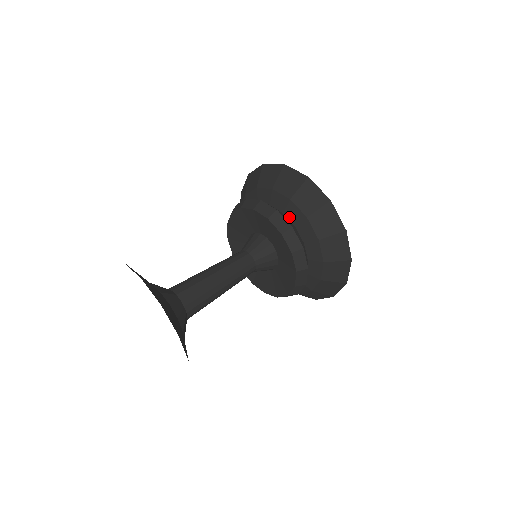
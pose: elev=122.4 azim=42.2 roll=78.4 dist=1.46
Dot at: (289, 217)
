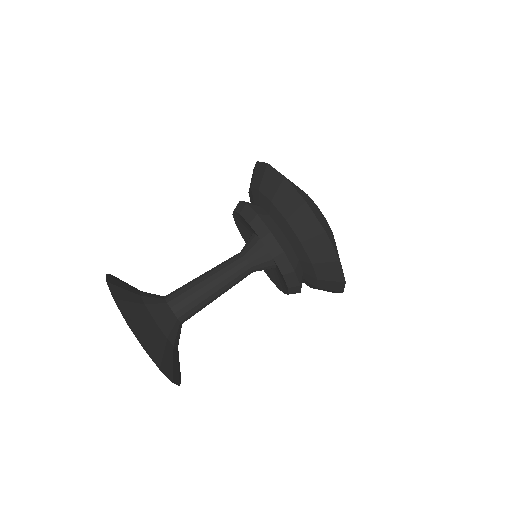
Dot at: (285, 234)
